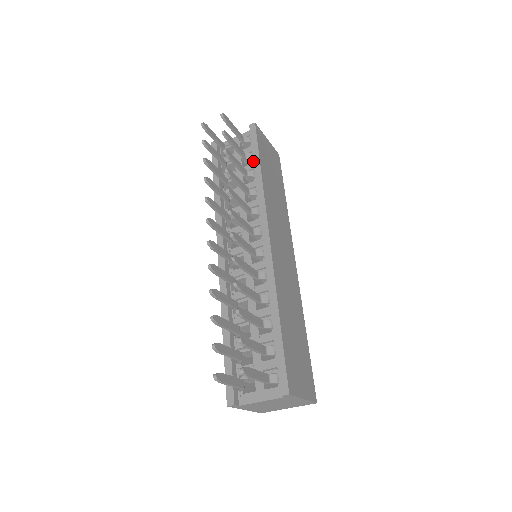
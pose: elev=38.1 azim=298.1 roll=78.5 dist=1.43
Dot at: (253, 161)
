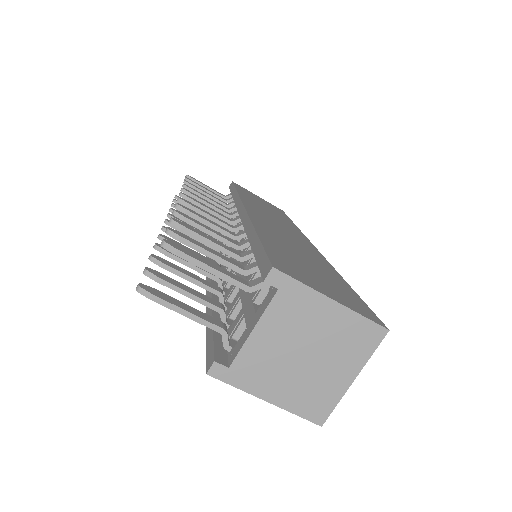
Dot at: occluded
